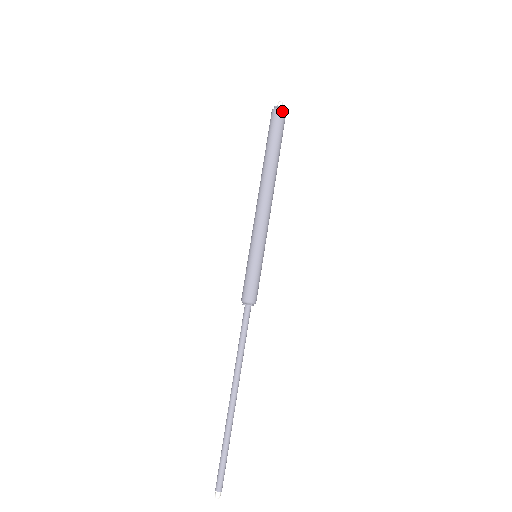
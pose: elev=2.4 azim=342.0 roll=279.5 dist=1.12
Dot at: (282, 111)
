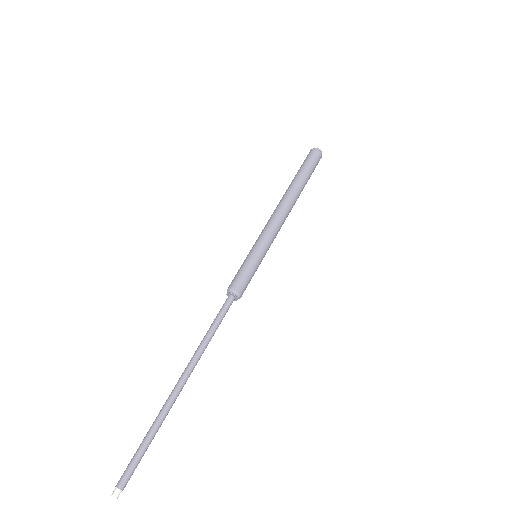
Dot at: (313, 150)
